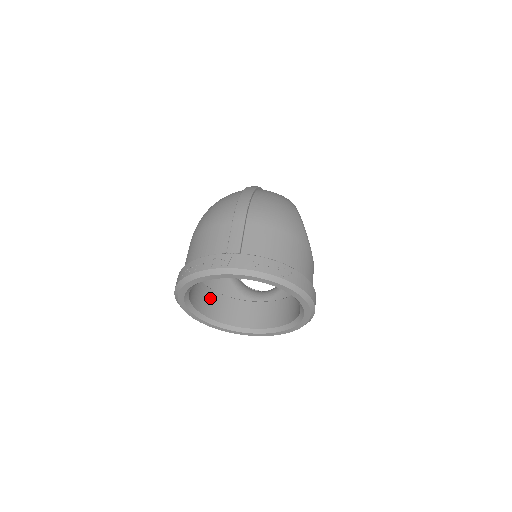
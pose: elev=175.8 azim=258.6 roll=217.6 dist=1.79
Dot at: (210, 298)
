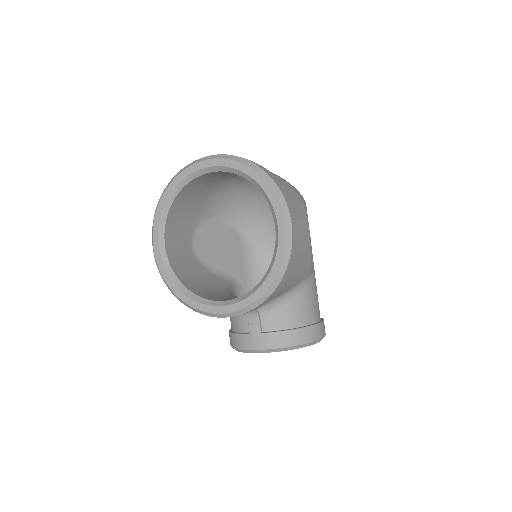
Dot at: (191, 275)
